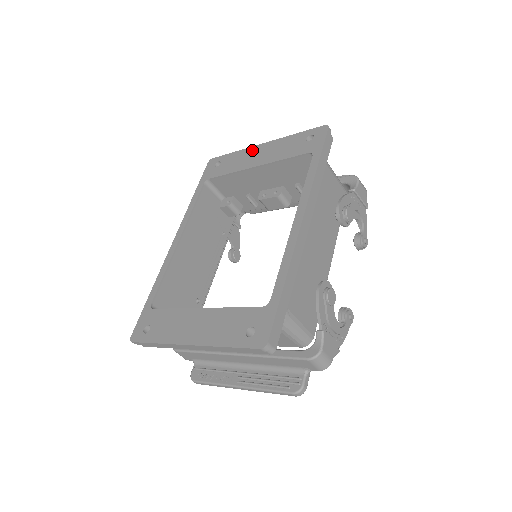
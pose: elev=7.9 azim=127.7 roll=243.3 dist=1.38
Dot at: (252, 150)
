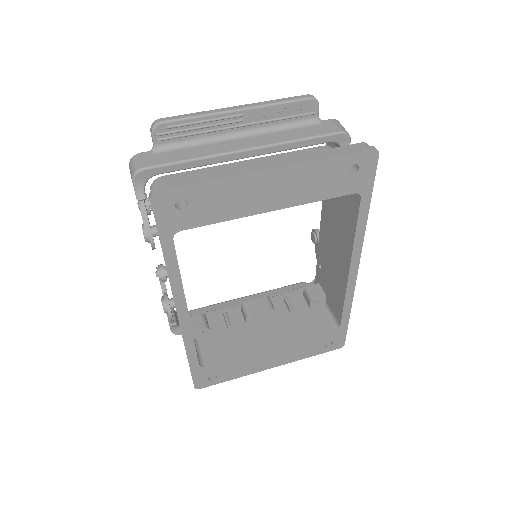
Dot at: (253, 182)
